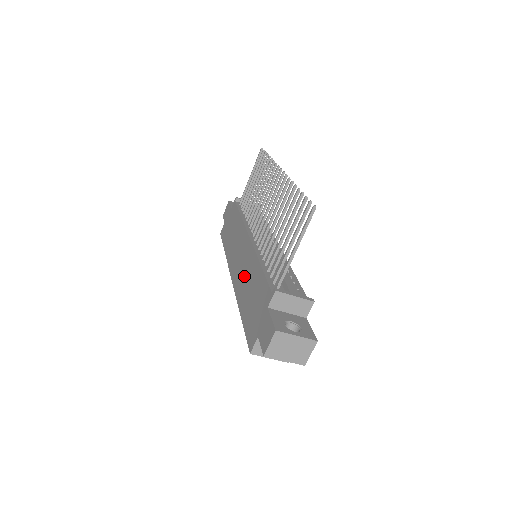
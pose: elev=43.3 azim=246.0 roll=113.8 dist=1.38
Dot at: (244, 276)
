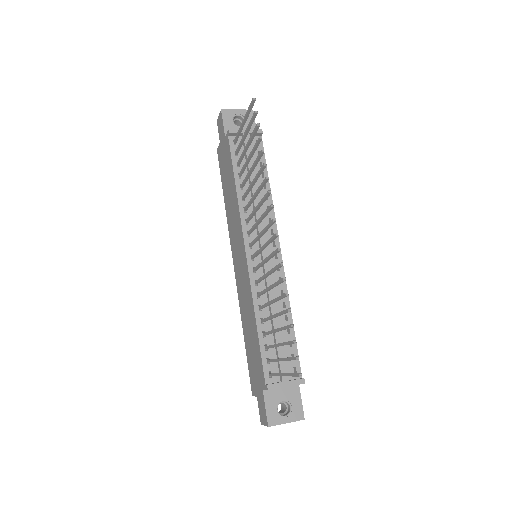
Dot at: (244, 298)
